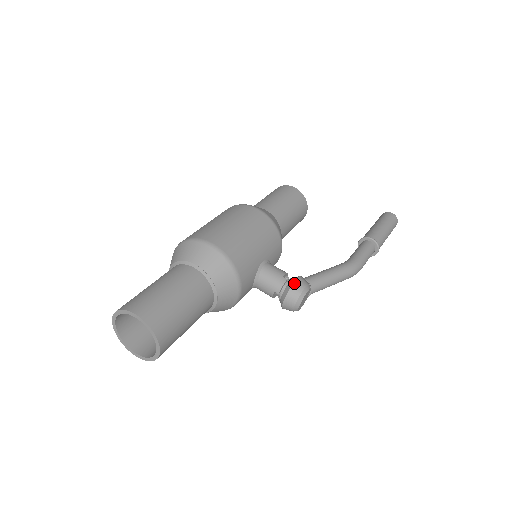
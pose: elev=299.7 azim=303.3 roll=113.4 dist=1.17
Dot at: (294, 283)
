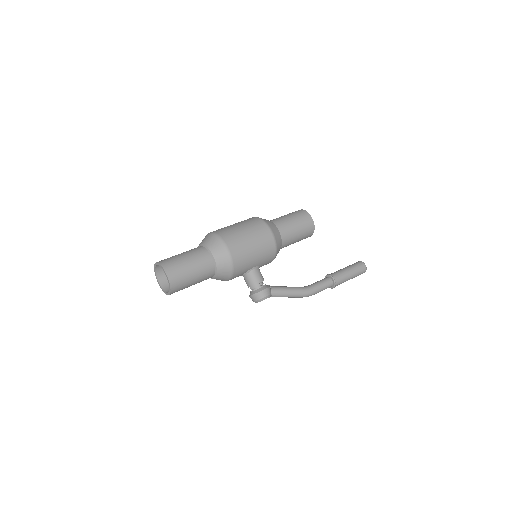
Dot at: (262, 291)
